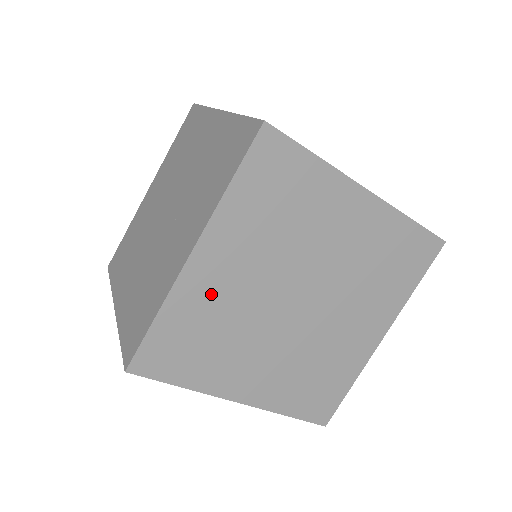
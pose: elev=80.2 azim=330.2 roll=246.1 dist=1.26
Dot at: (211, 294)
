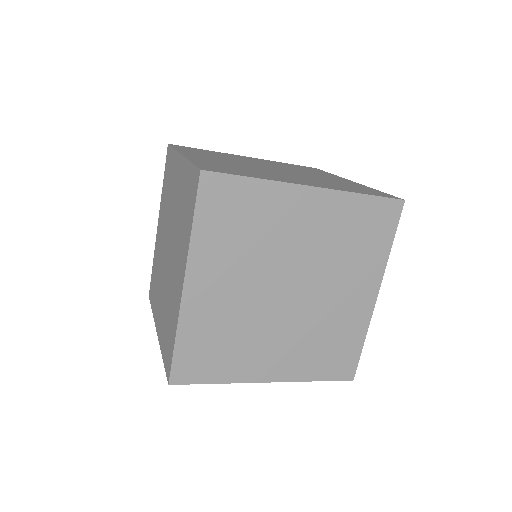
Dot at: (212, 310)
